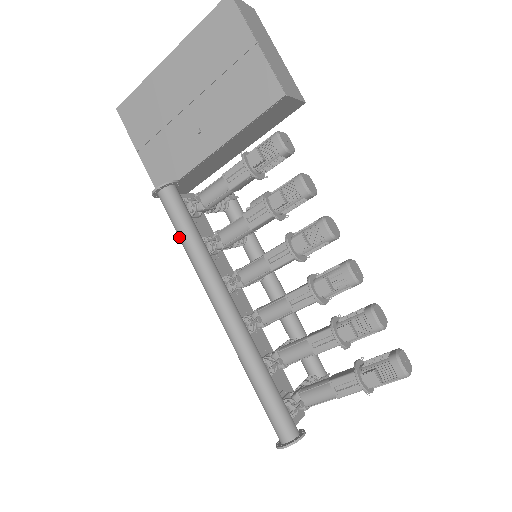
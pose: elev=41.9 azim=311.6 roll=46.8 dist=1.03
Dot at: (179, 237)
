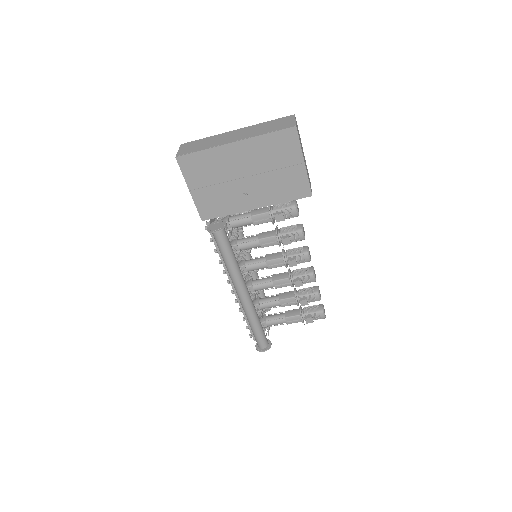
Dot at: (223, 256)
